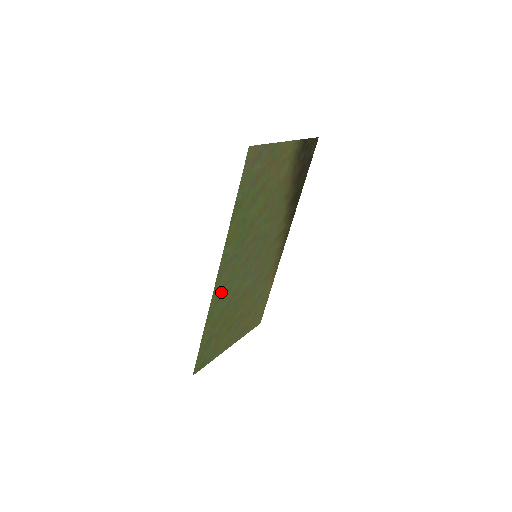
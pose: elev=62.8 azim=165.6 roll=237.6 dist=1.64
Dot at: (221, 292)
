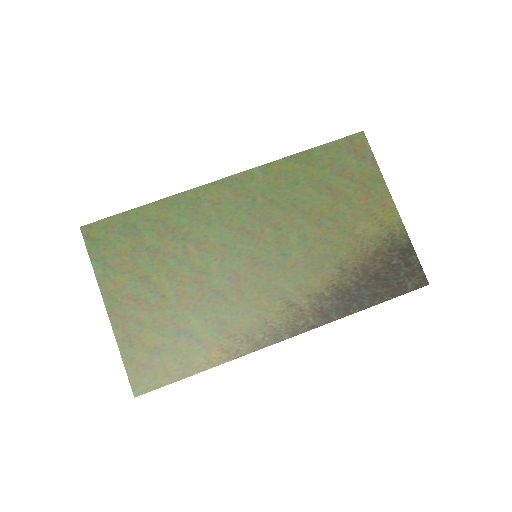
Dot at: (205, 205)
